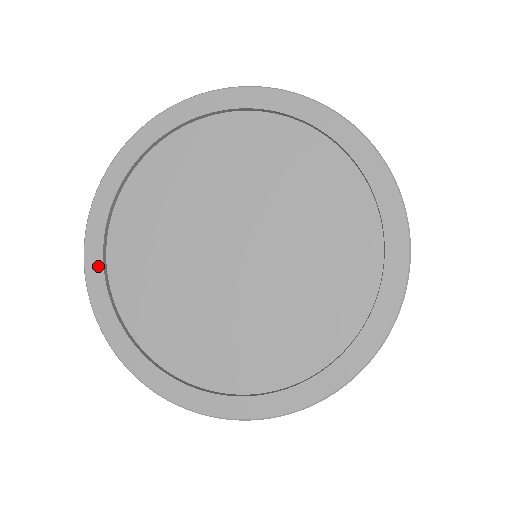
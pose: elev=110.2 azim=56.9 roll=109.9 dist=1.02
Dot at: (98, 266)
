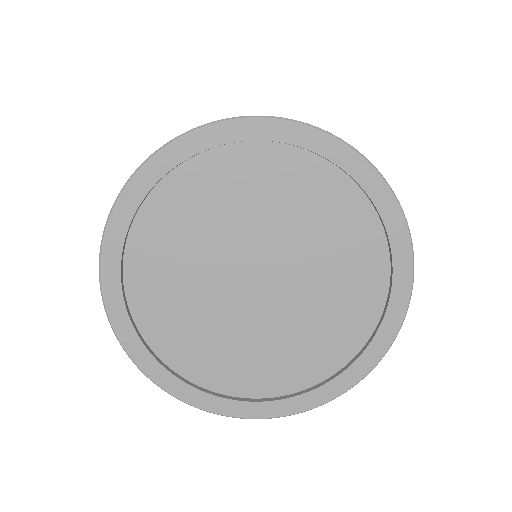
Dot at: (155, 365)
